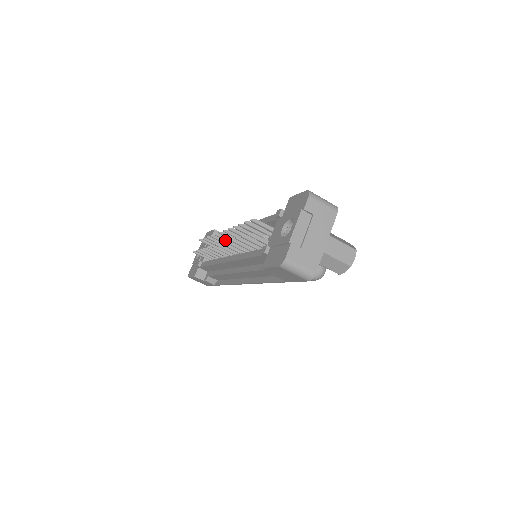
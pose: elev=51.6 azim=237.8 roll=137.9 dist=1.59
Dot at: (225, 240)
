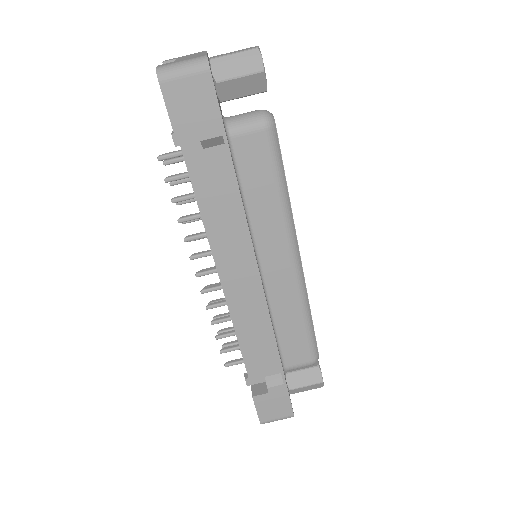
Dot at: occluded
